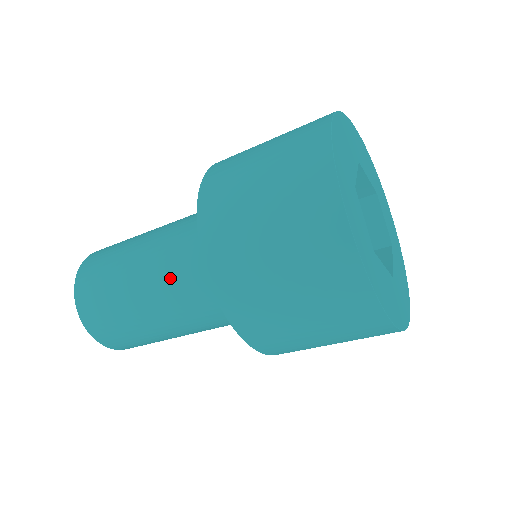
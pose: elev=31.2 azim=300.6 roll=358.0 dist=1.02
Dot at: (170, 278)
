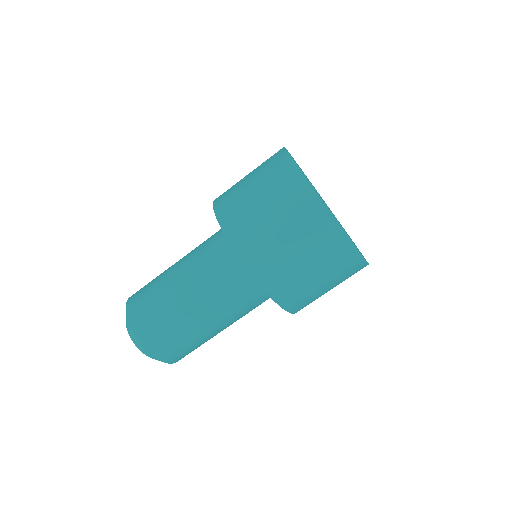
Dot at: (207, 283)
